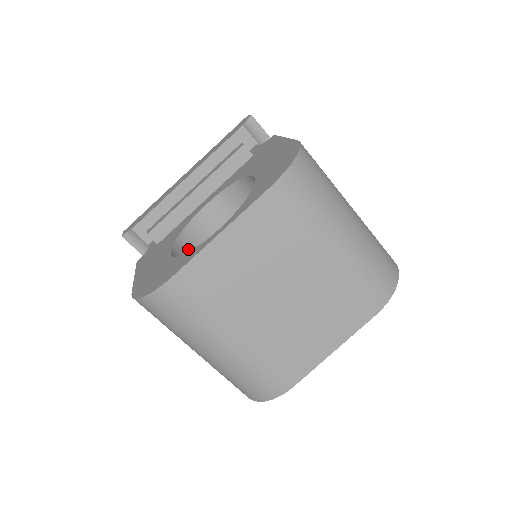
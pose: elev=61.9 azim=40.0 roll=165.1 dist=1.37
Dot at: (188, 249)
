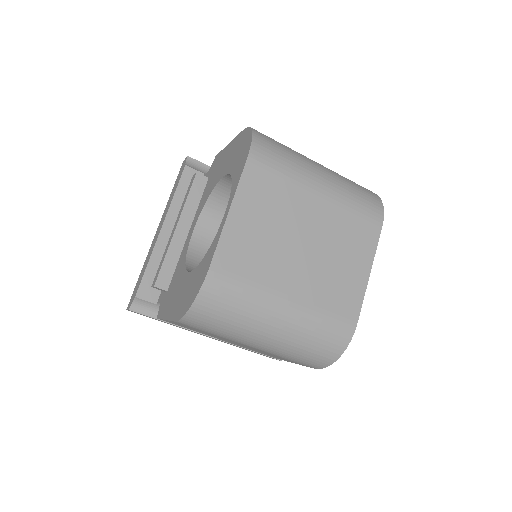
Dot at: occluded
